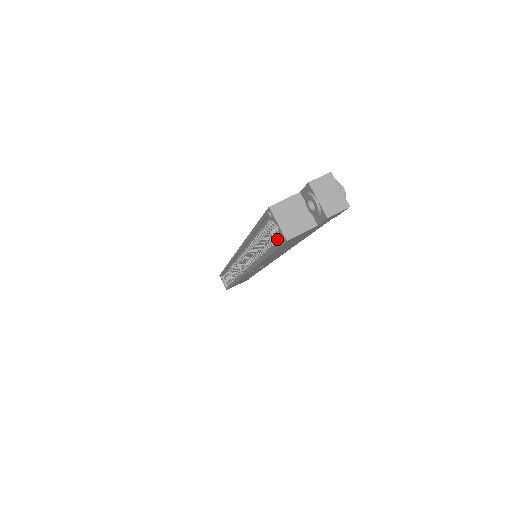
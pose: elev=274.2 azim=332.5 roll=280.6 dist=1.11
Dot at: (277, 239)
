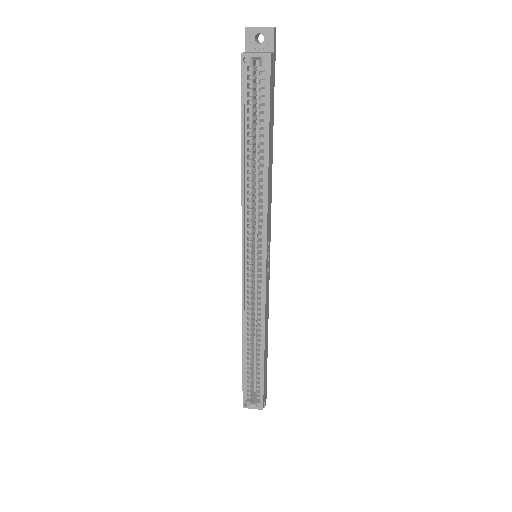
Dot at: (263, 89)
